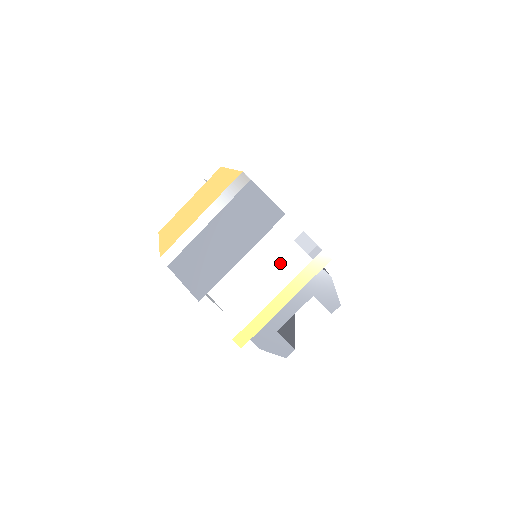
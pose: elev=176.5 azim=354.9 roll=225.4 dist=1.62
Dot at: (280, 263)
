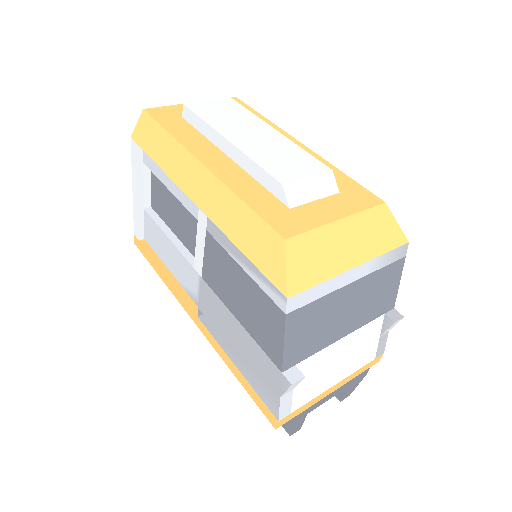
Dot at: (359, 354)
